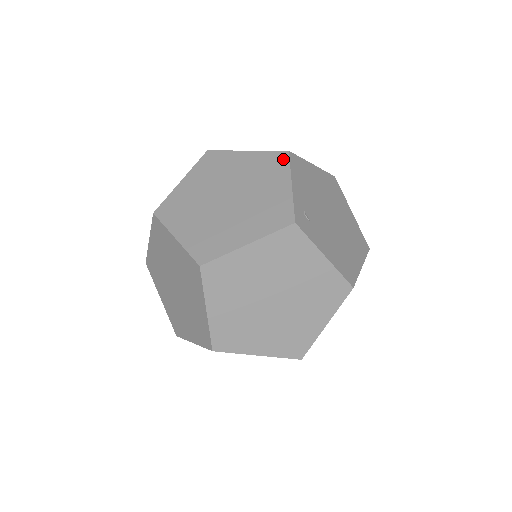
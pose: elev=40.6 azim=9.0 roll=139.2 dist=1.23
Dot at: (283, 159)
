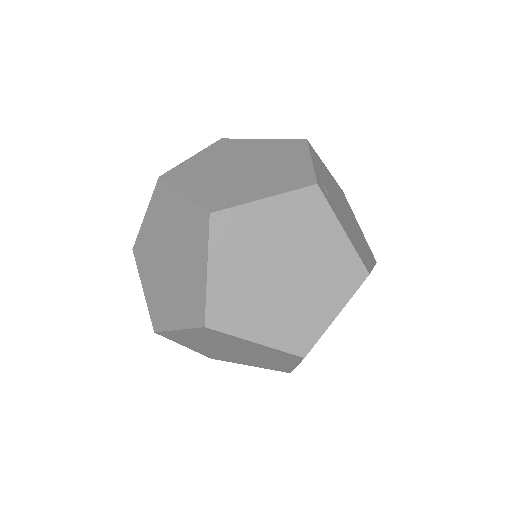
Dot at: (301, 144)
